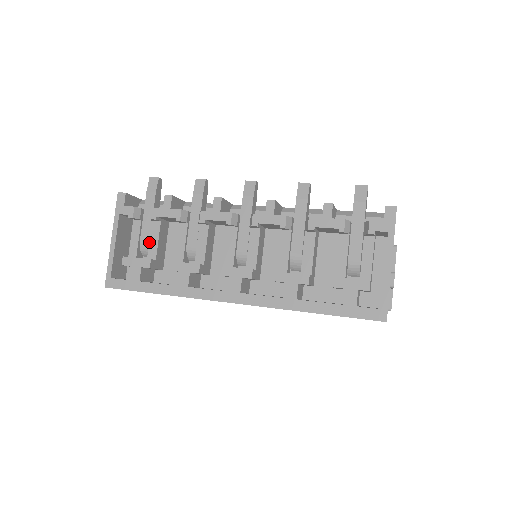
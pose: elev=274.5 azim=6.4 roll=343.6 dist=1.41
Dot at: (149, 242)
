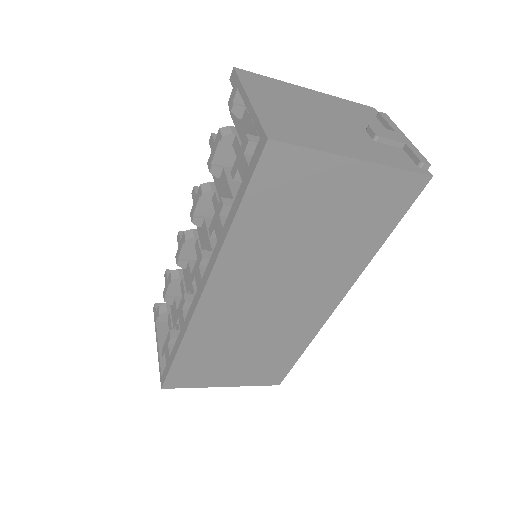
Dot at: (175, 322)
